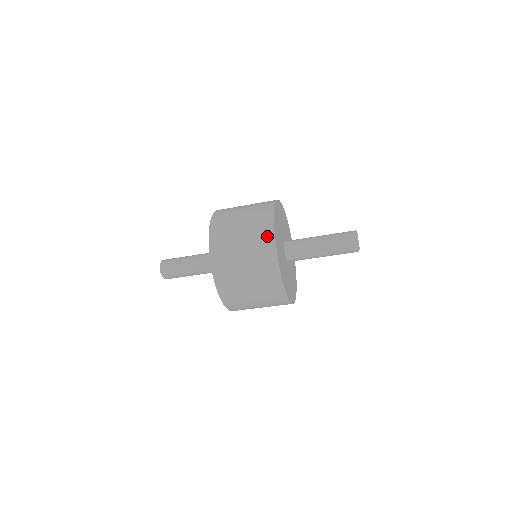
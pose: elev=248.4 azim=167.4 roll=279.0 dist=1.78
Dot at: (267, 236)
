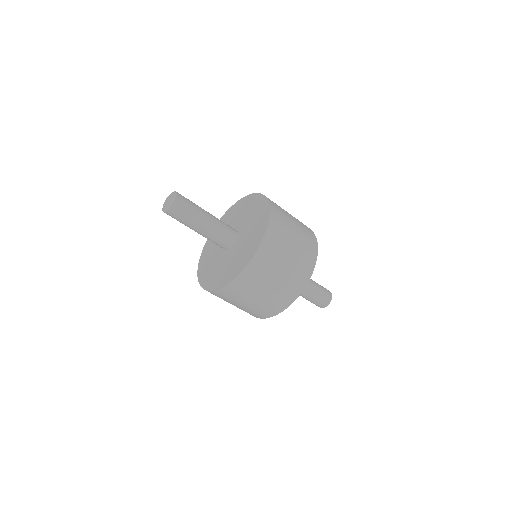
Dot at: (313, 239)
